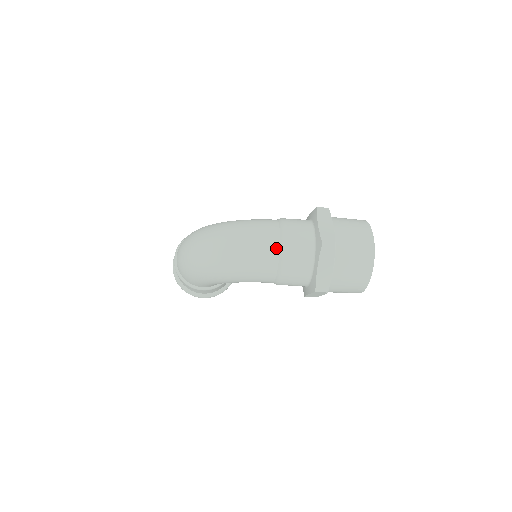
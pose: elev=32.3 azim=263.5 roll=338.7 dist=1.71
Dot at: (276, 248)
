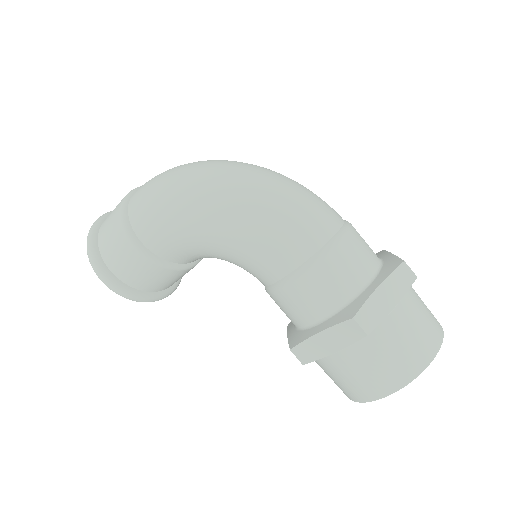
Dot at: (336, 224)
